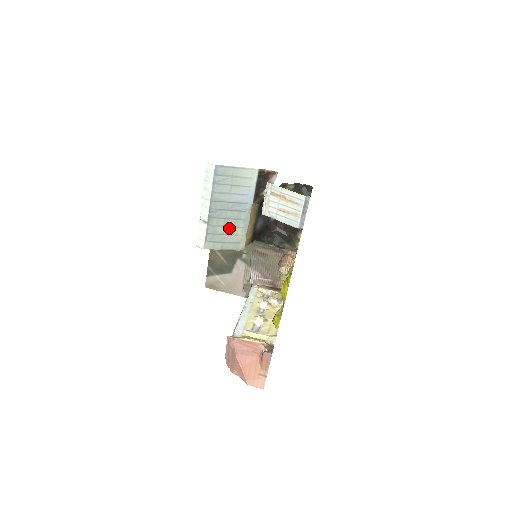
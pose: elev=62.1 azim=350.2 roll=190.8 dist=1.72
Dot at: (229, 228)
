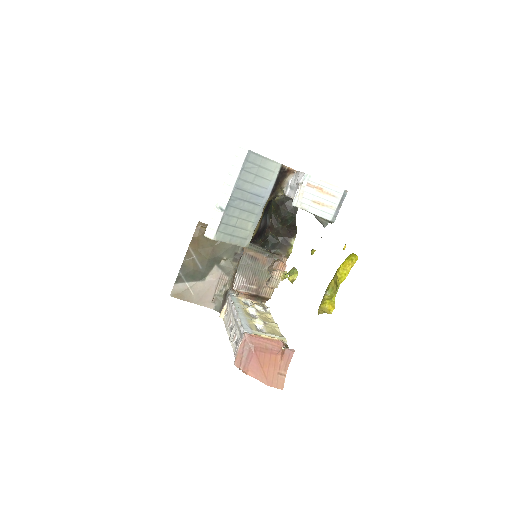
Dot at: (241, 221)
